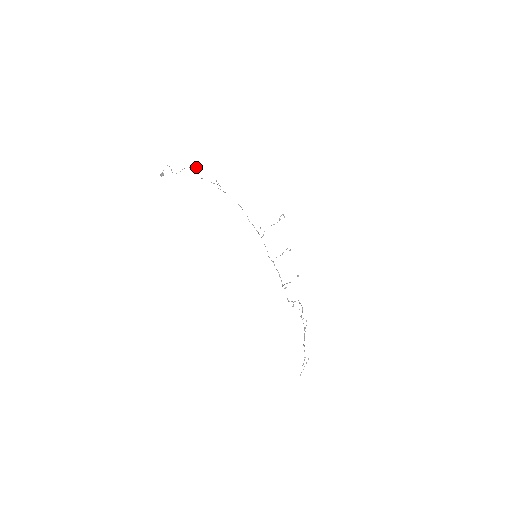
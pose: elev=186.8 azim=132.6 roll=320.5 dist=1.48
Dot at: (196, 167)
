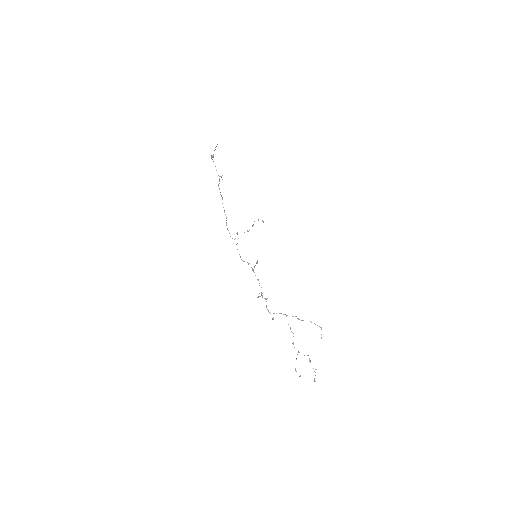
Dot at: (212, 157)
